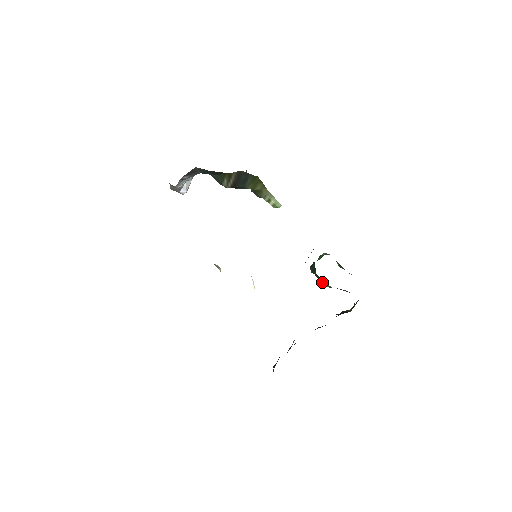
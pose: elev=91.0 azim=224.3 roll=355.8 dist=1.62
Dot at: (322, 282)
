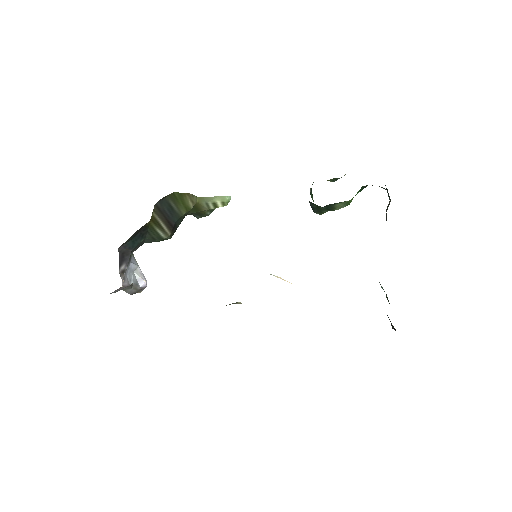
Dot at: (337, 209)
